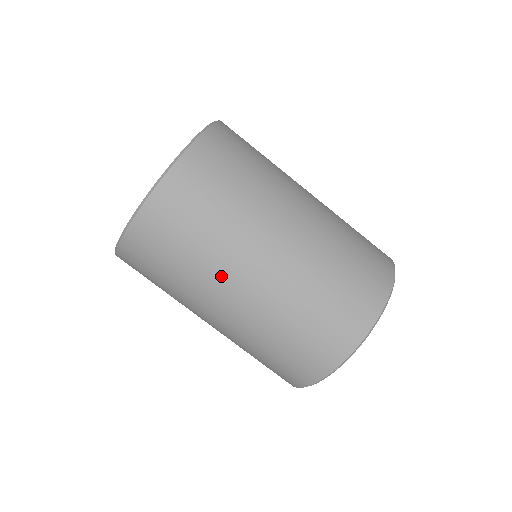
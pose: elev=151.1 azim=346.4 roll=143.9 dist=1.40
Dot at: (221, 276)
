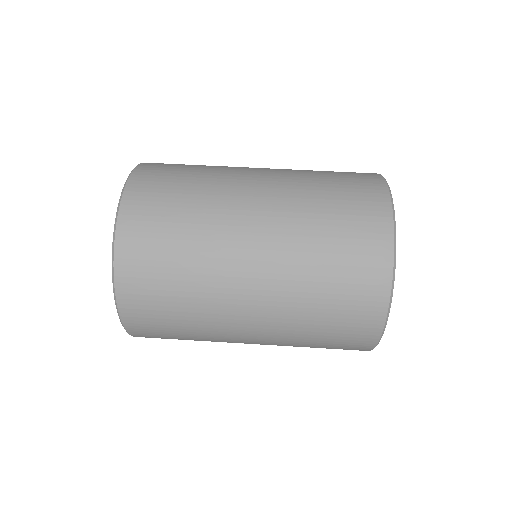
Dot at: (225, 232)
